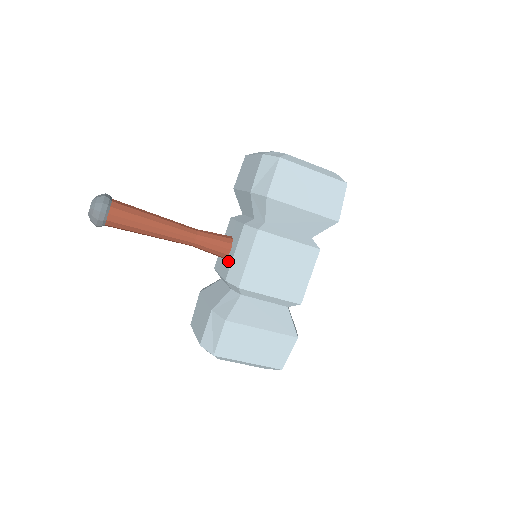
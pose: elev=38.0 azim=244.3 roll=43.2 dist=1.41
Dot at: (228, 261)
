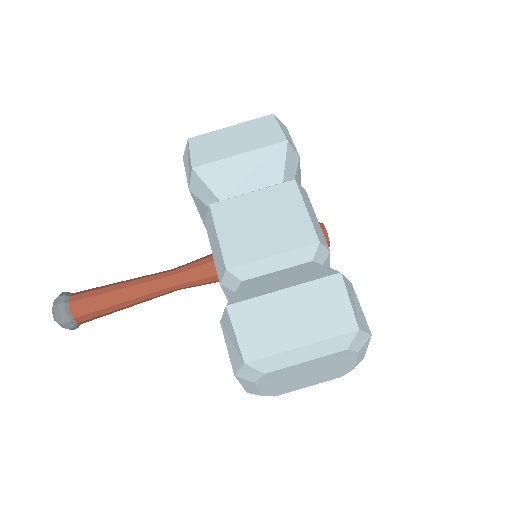
Dot at: occluded
